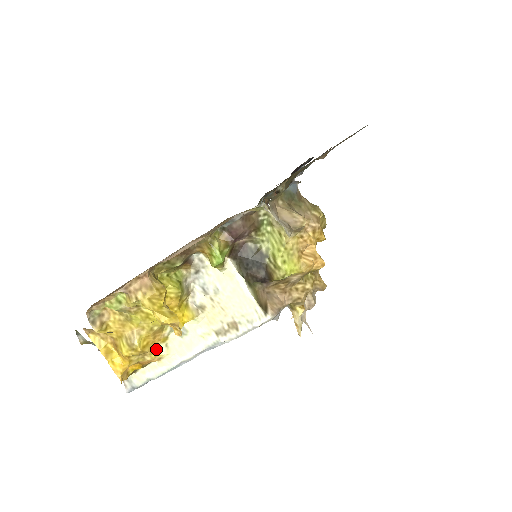
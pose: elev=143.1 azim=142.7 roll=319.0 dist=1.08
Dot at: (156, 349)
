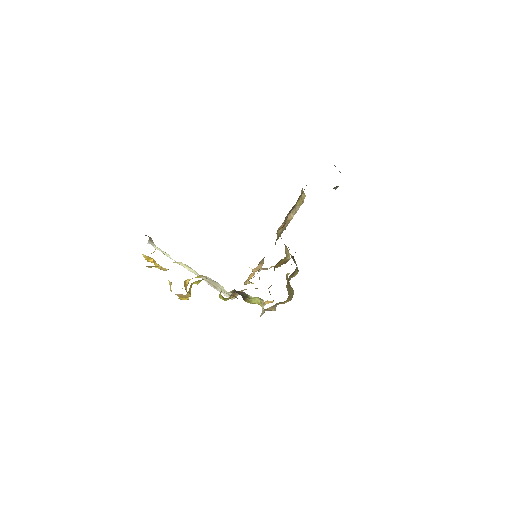
Dot at: occluded
